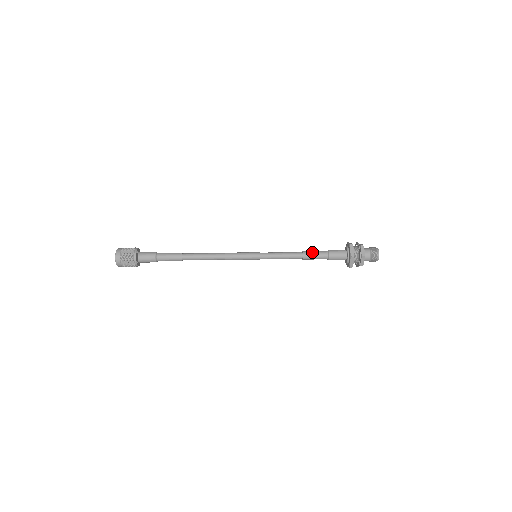
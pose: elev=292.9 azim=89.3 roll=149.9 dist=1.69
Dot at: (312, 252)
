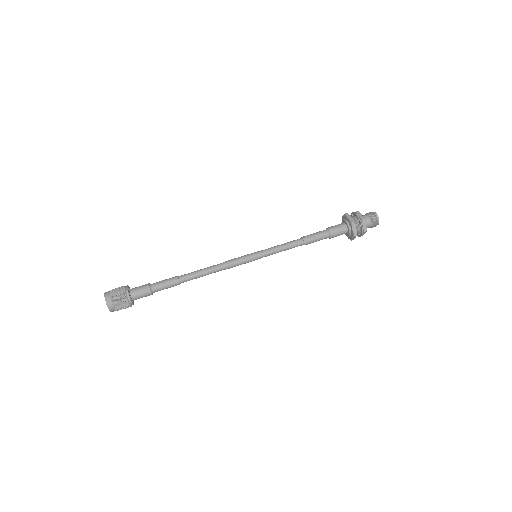
Dot at: (311, 234)
